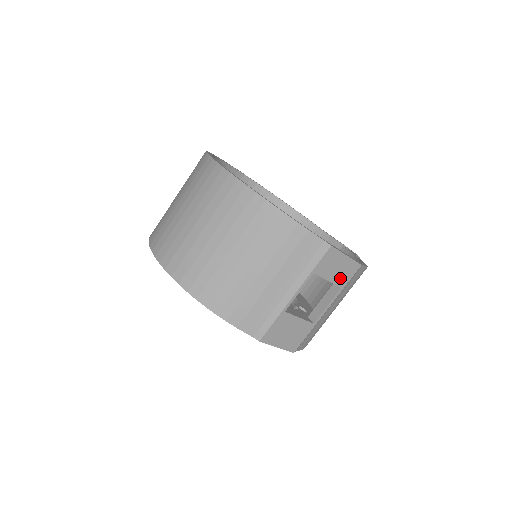
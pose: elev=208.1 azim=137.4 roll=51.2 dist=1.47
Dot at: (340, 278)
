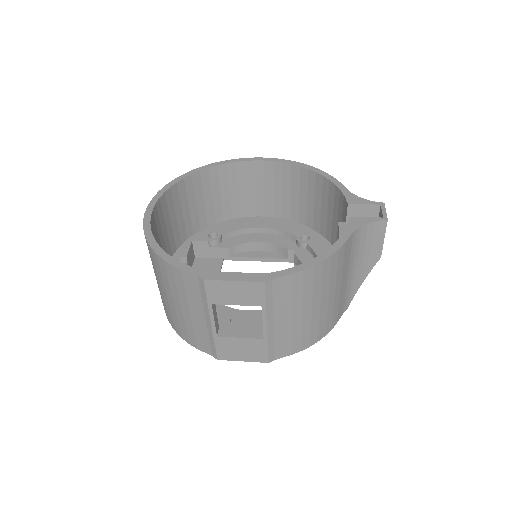
Dot at: (250, 299)
